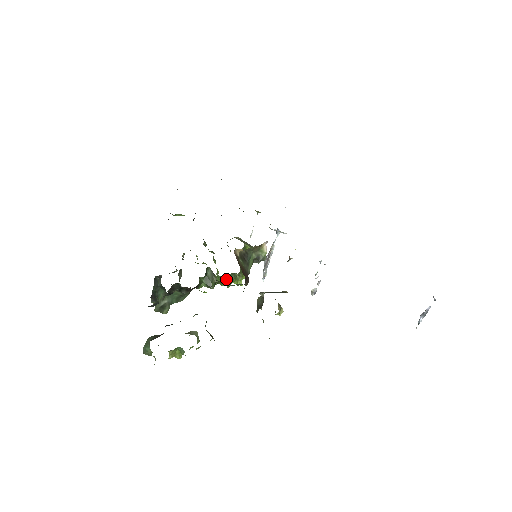
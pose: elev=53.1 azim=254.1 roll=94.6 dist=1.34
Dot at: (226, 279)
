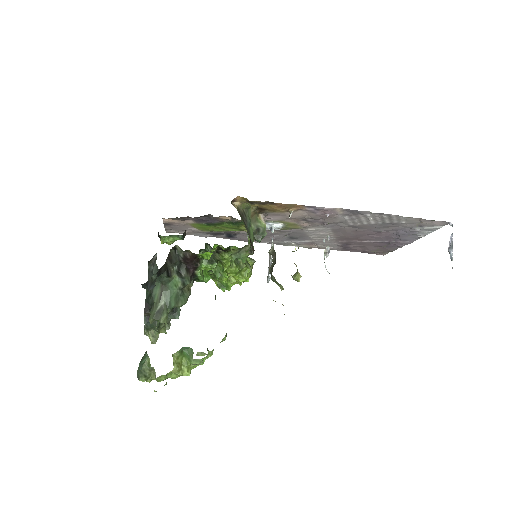
Dot at: (229, 260)
